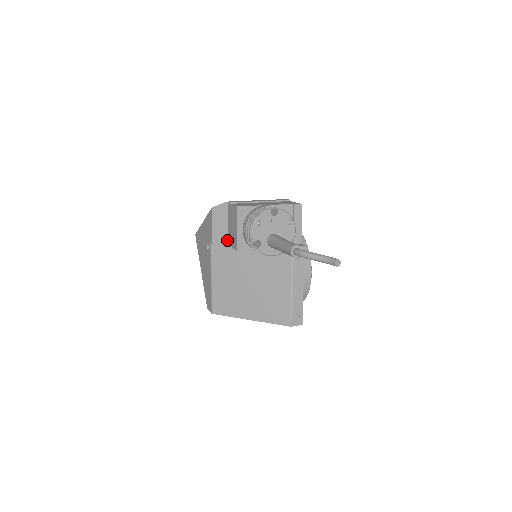
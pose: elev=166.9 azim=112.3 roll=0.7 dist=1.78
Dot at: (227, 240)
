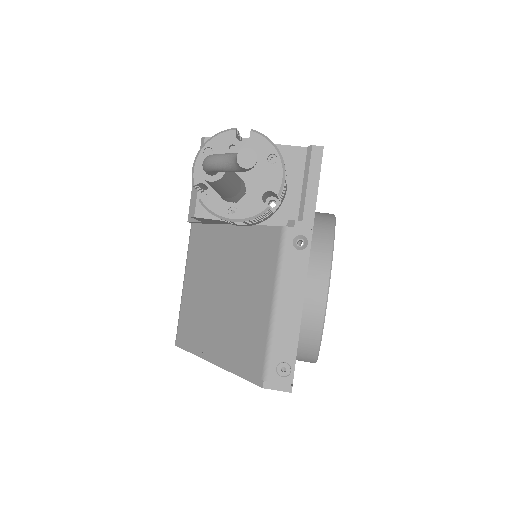
Dot at: occluded
